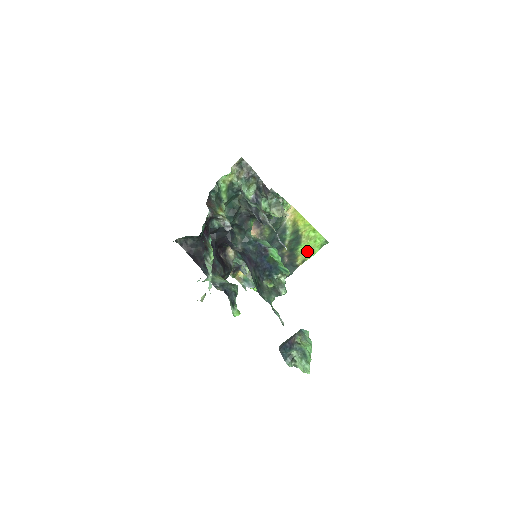
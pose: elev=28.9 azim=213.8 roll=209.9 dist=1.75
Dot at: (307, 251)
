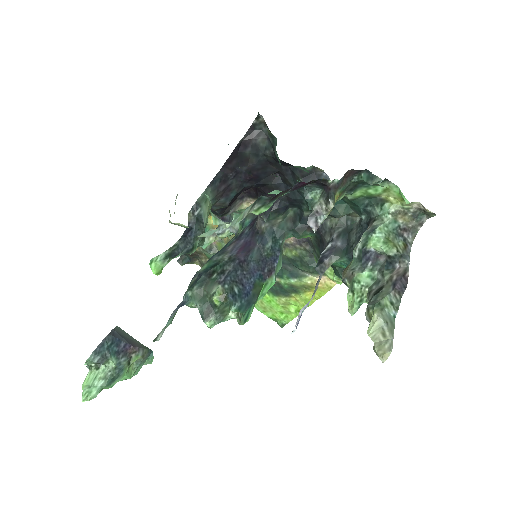
Dot at: (265, 303)
